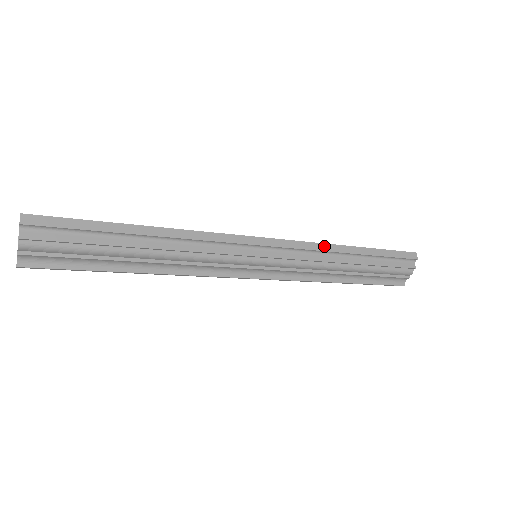
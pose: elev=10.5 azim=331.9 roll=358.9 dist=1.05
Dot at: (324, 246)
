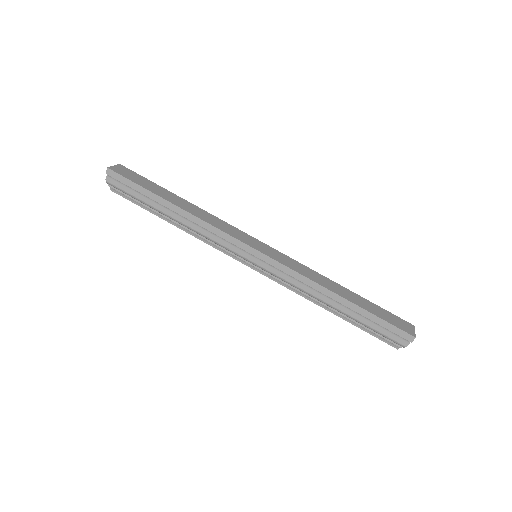
Dot at: (310, 282)
